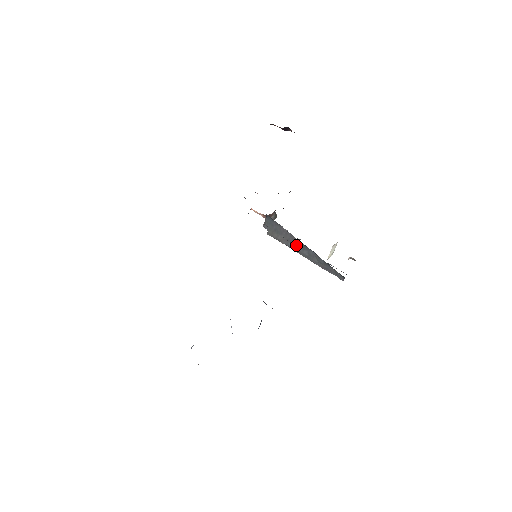
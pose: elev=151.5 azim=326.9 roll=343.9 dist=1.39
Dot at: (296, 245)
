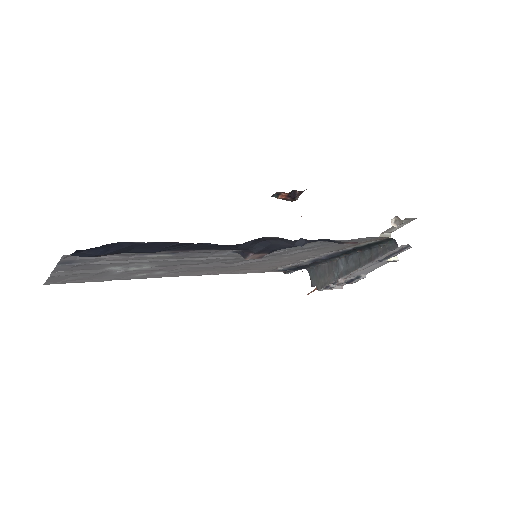
Dot at: (341, 268)
